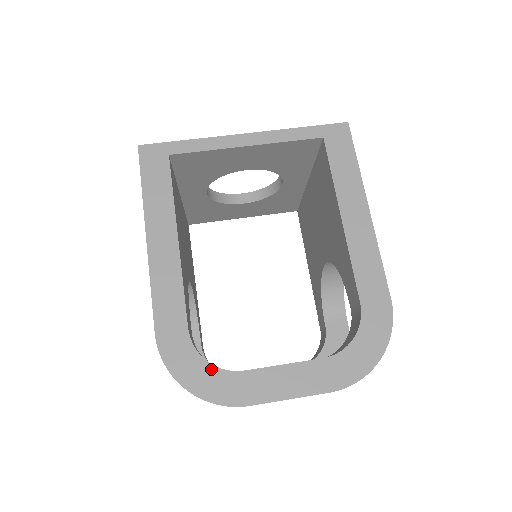
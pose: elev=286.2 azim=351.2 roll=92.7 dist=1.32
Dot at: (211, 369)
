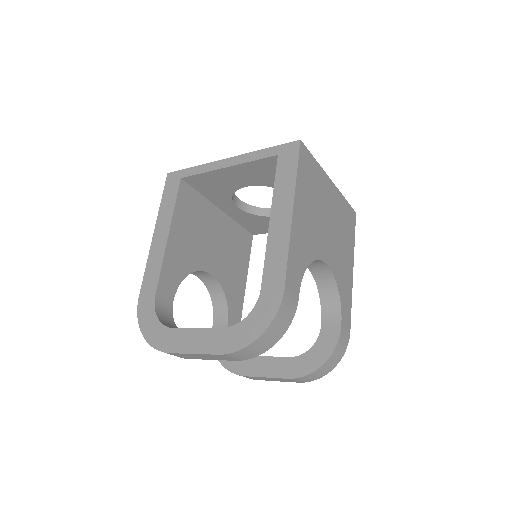
Dot at: (158, 324)
